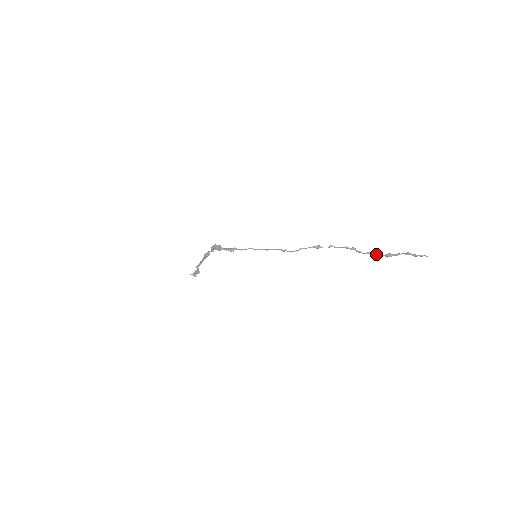
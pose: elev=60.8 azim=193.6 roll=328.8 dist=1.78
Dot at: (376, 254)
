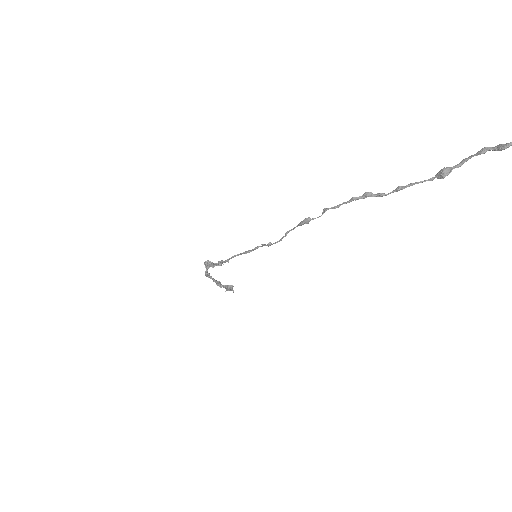
Dot at: occluded
